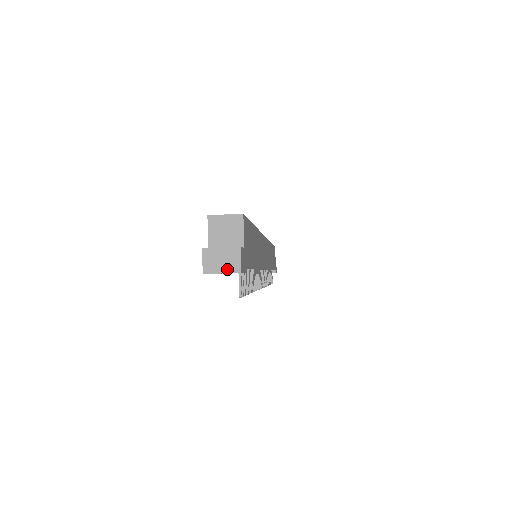
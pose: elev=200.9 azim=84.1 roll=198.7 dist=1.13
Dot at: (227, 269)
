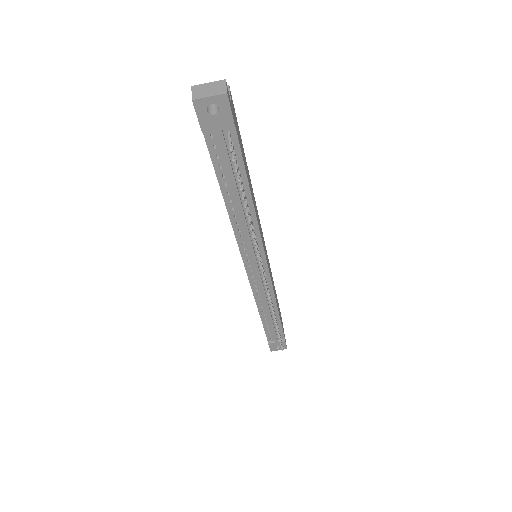
Dot at: (214, 93)
